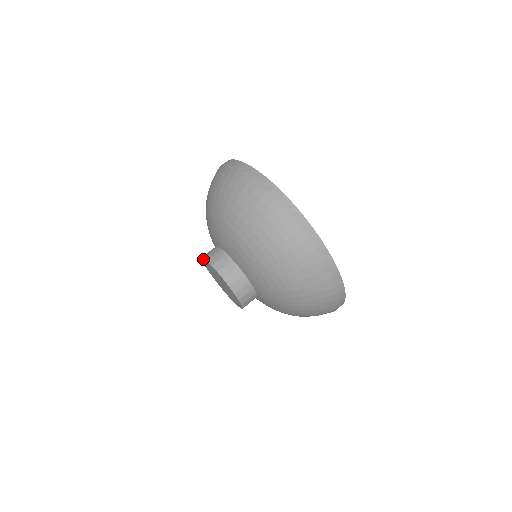
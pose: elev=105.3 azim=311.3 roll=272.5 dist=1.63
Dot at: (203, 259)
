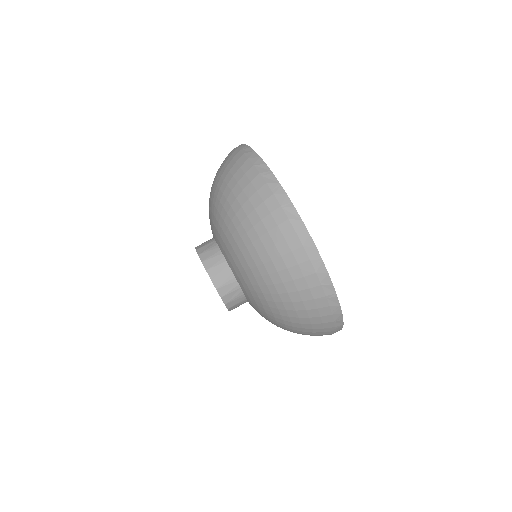
Dot at: (200, 258)
